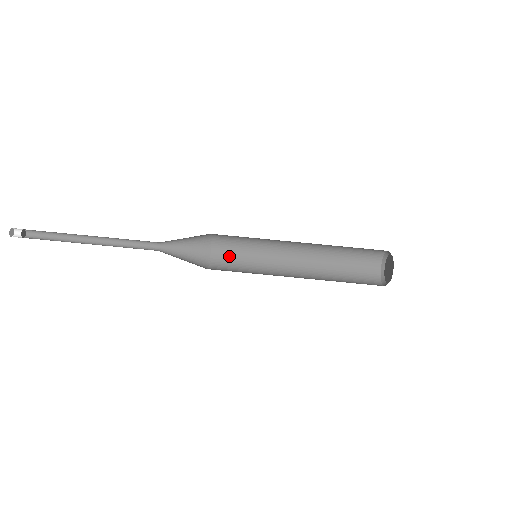
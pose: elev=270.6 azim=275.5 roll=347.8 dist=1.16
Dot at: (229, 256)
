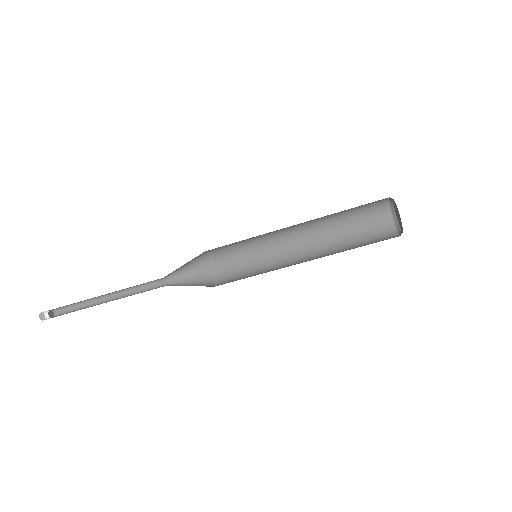
Dot at: (232, 257)
